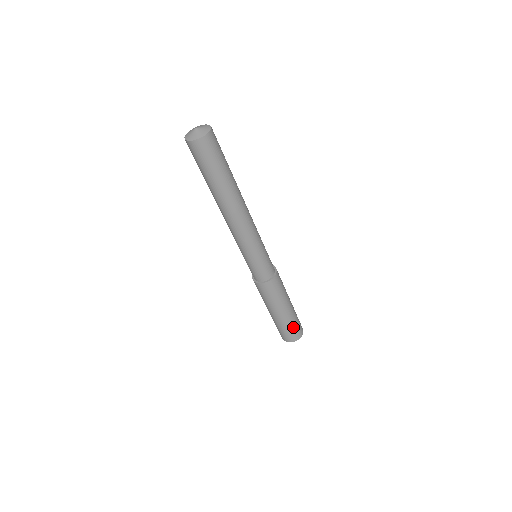
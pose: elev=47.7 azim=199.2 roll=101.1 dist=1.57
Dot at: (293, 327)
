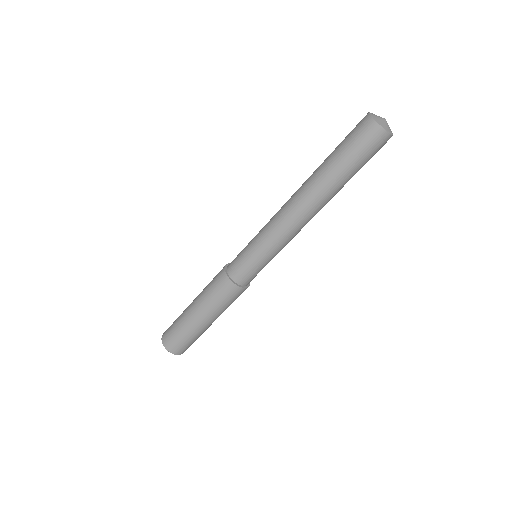
Dot at: (182, 337)
